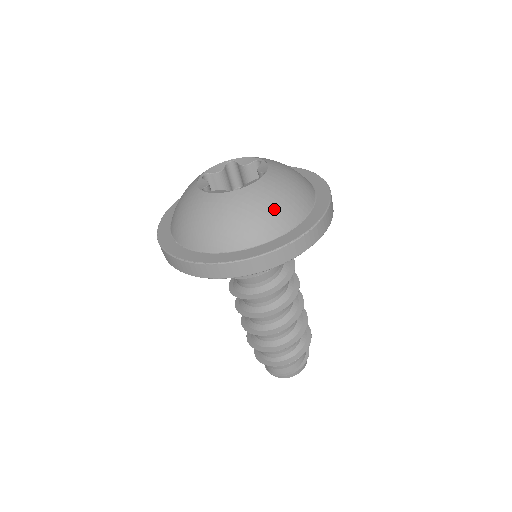
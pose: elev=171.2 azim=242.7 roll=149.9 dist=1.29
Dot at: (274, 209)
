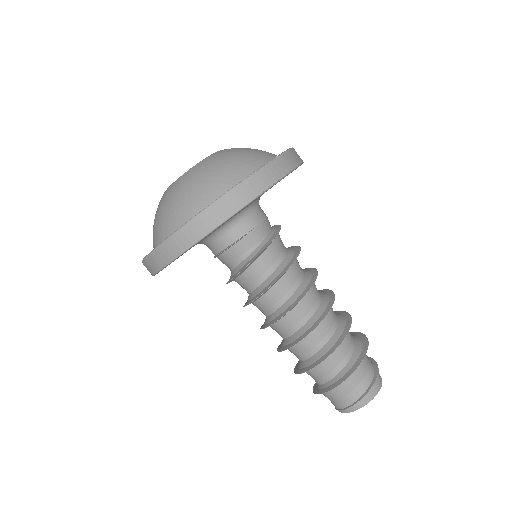
Dot at: (231, 162)
